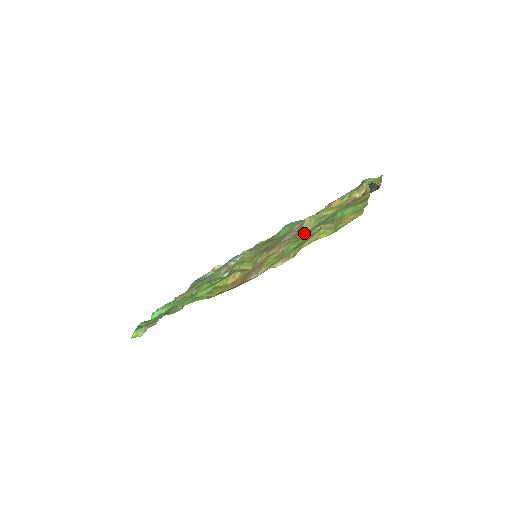
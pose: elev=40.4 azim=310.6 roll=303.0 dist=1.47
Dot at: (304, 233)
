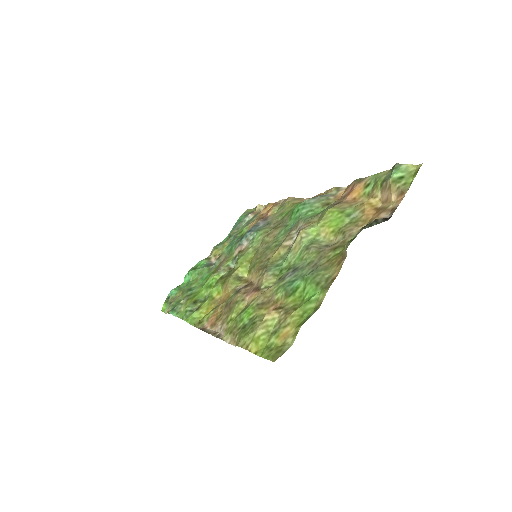
Dot at: (287, 265)
